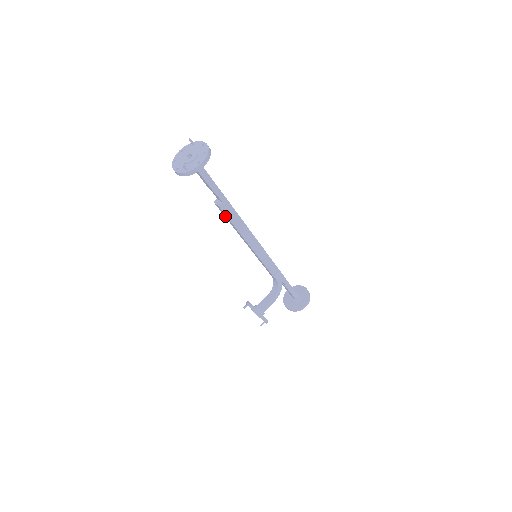
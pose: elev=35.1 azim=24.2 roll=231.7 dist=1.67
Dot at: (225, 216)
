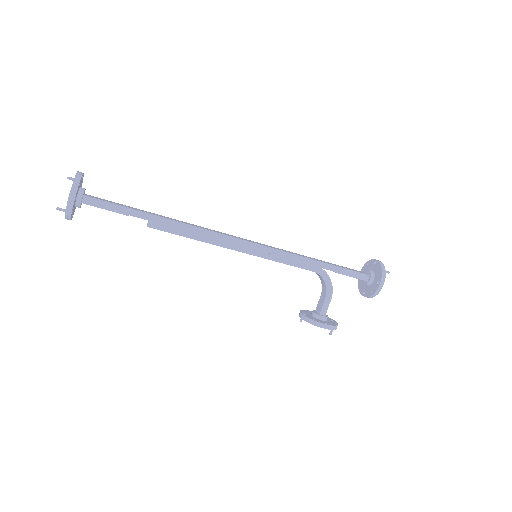
Dot at: occluded
